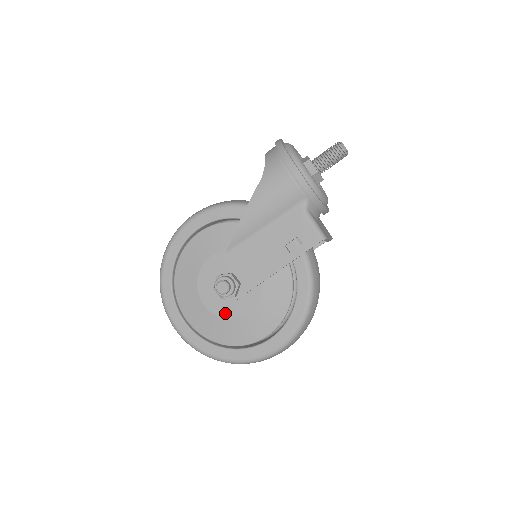
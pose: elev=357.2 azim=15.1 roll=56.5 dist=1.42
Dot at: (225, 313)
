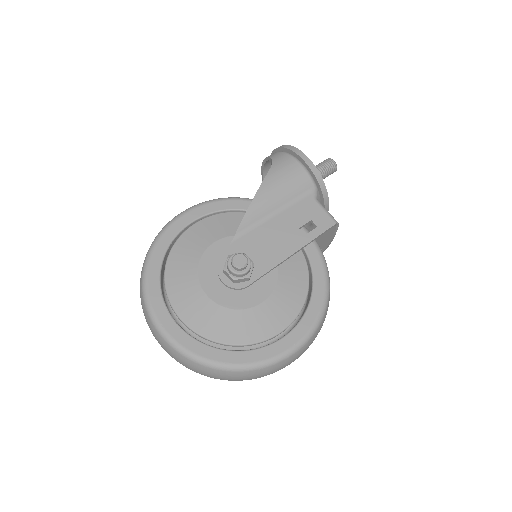
Dot at: (234, 302)
